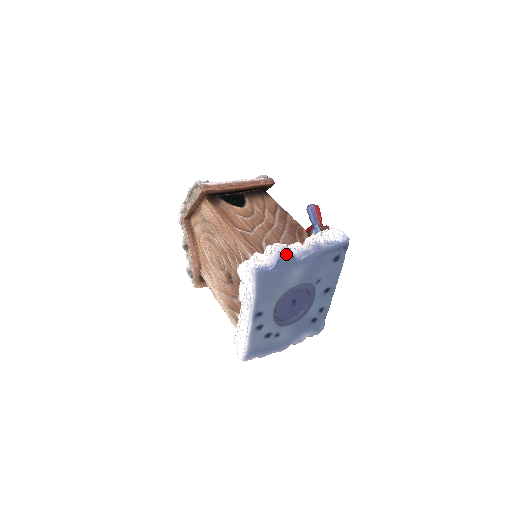
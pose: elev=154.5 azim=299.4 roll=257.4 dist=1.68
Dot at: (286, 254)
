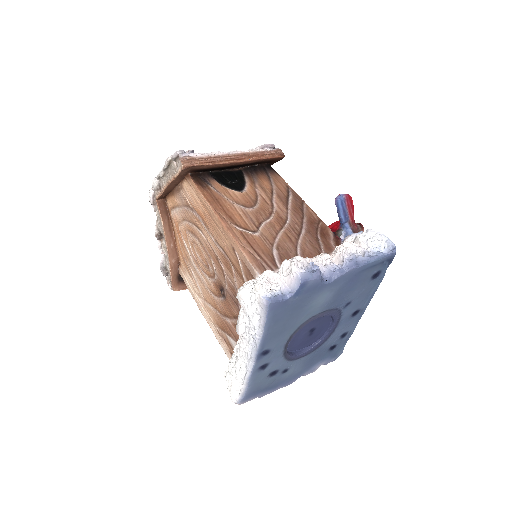
Dot at: (312, 276)
